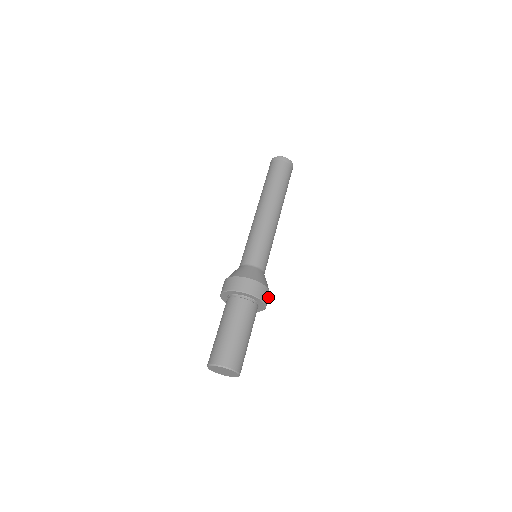
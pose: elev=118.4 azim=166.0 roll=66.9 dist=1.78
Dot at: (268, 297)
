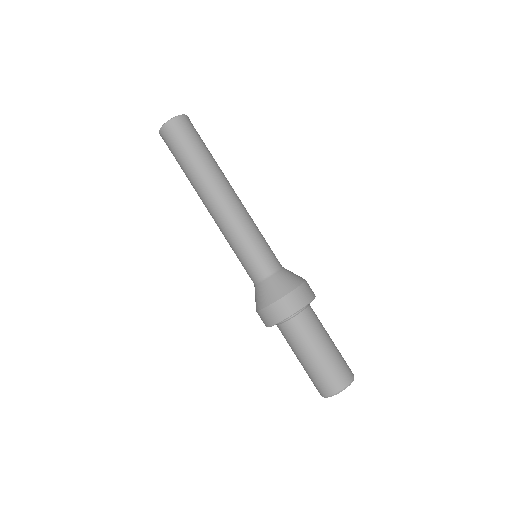
Dot at: (309, 286)
